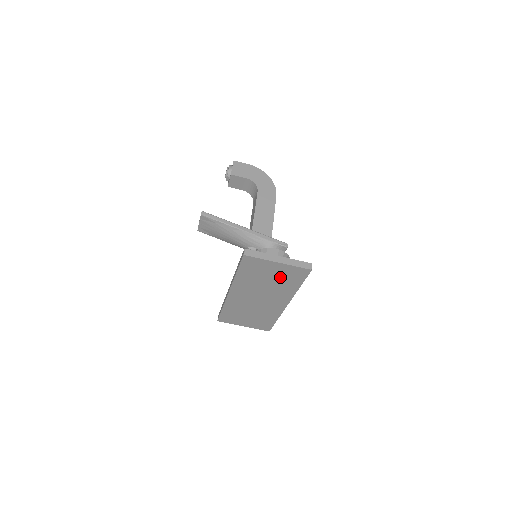
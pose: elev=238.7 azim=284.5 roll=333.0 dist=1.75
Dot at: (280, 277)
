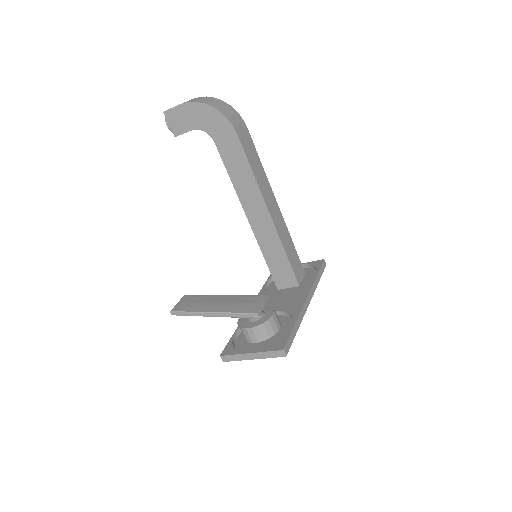
Dot at: (271, 340)
